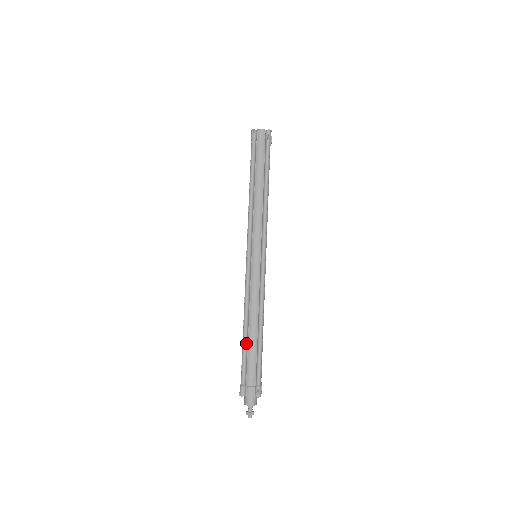
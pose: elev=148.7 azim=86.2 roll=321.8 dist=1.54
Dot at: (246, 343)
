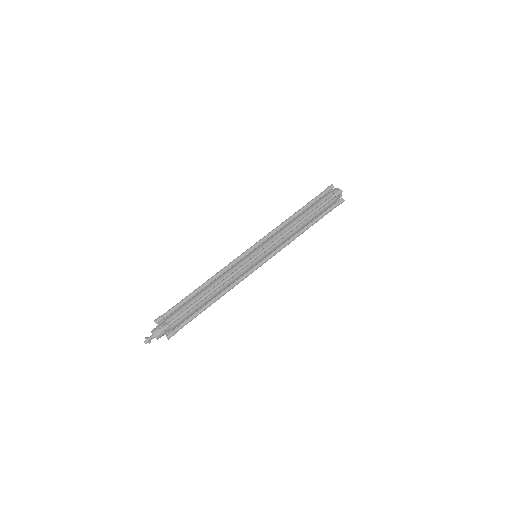
Dot at: (191, 295)
